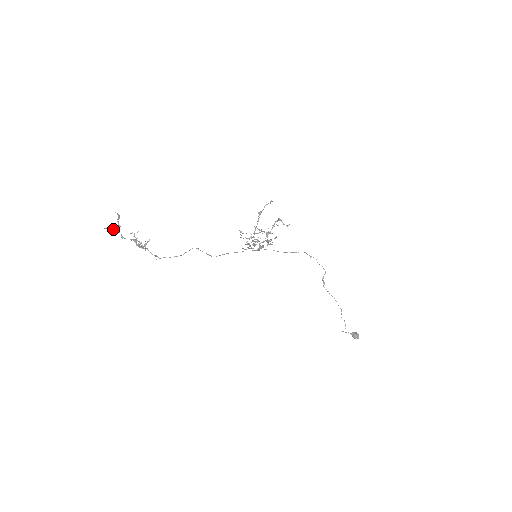
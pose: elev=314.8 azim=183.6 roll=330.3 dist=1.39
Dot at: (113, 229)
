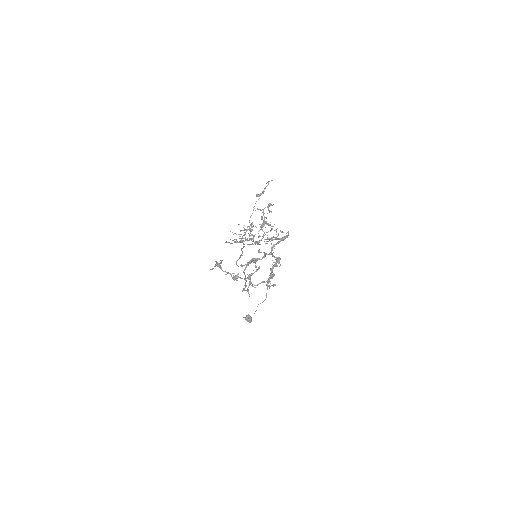
Dot at: (255, 260)
